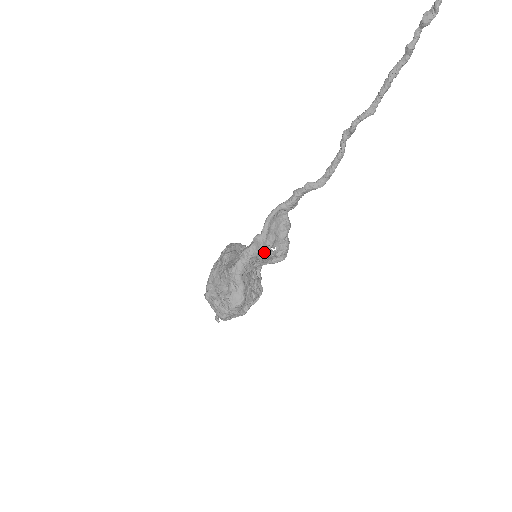
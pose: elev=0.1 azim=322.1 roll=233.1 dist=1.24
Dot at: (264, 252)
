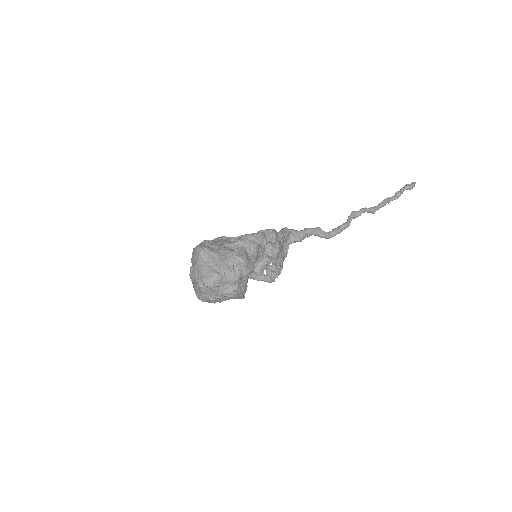
Dot at: (278, 247)
